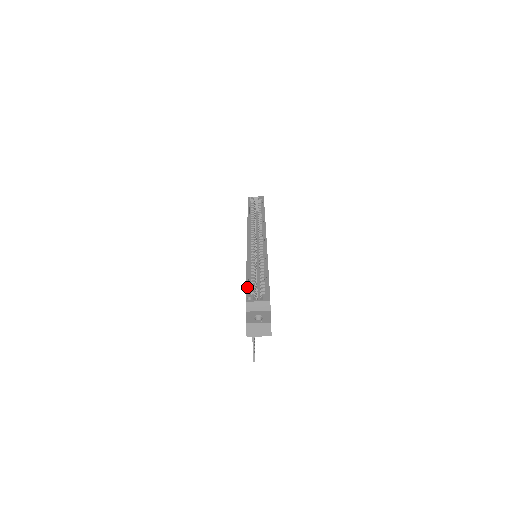
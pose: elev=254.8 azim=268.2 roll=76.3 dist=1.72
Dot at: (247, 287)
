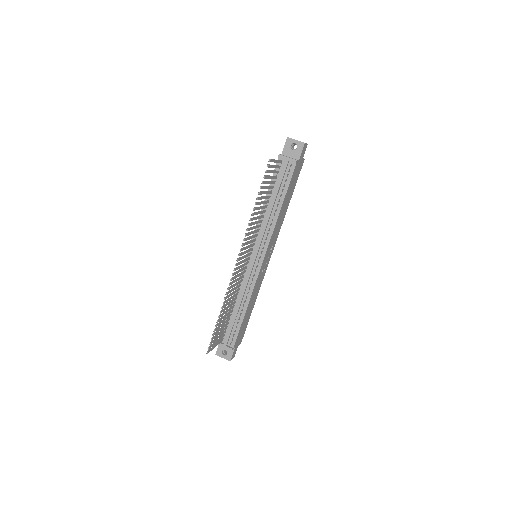
Dot at: occluded
